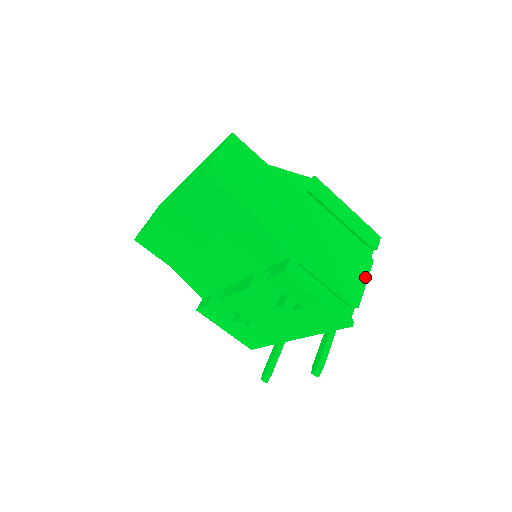
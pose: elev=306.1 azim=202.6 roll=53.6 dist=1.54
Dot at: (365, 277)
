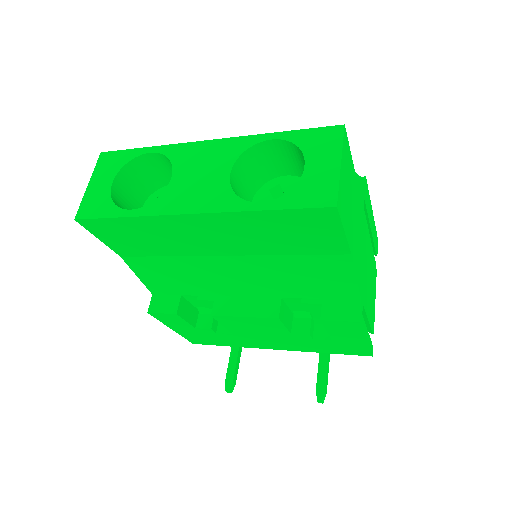
Dot at: (375, 294)
